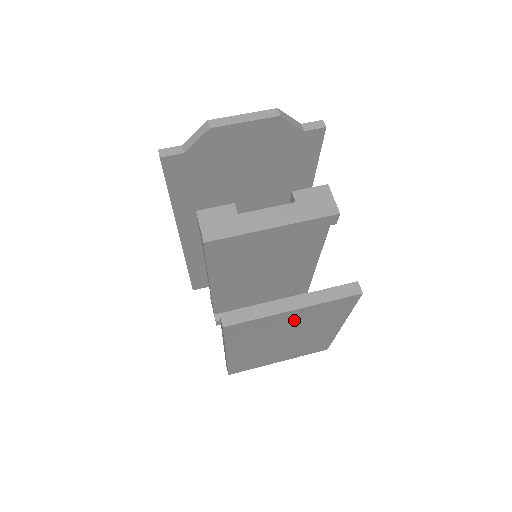
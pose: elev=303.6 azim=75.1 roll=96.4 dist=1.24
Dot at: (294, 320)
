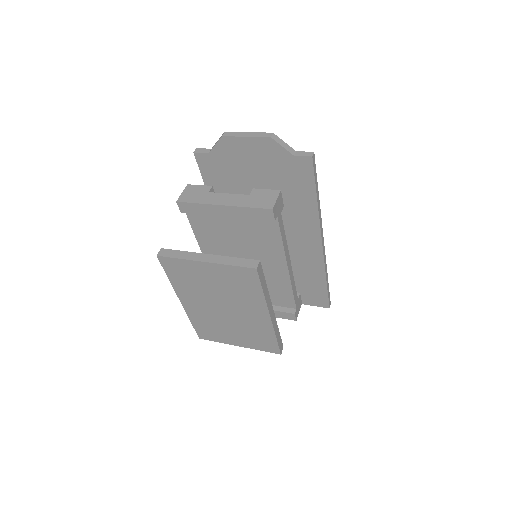
Dot at: (214, 278)
